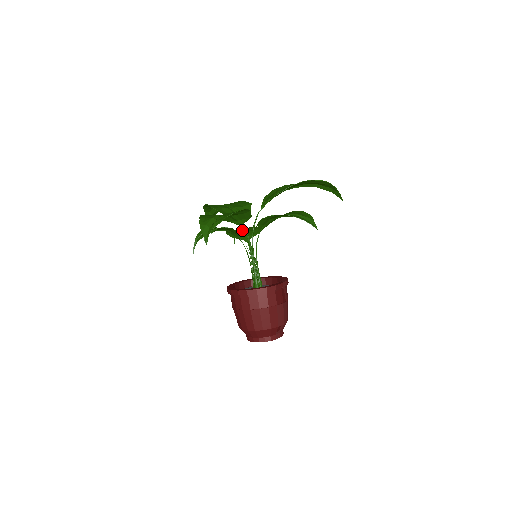
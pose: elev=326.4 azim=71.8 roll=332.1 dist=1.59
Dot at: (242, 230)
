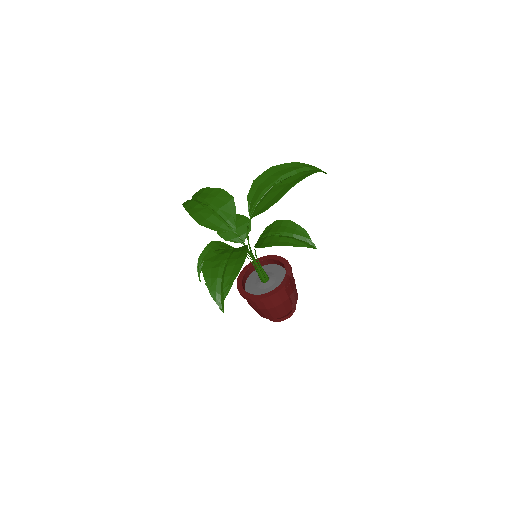
Dot at: occluded
